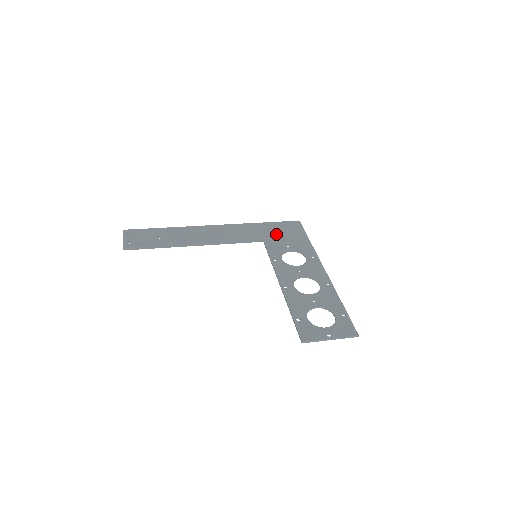
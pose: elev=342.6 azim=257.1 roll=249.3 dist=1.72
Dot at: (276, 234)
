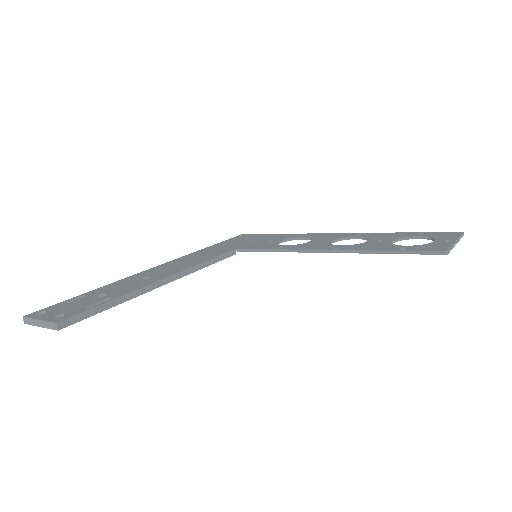
Dot at: (241, 243)
